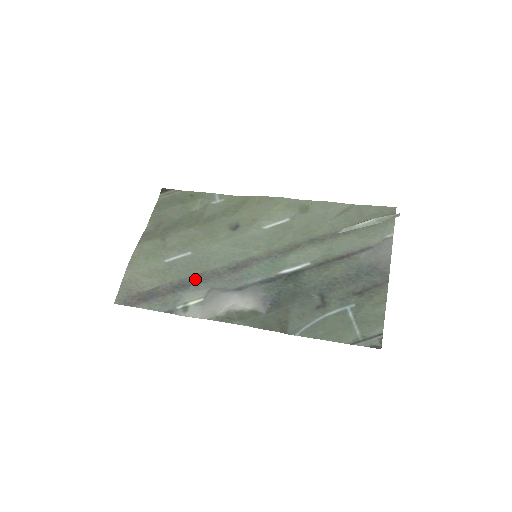
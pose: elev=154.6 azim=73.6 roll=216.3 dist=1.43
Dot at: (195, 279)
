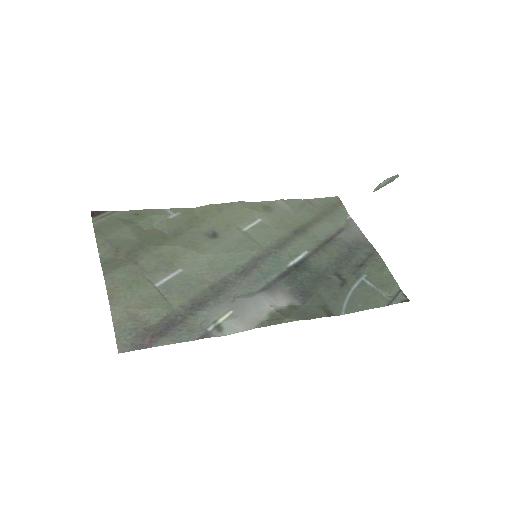
Dot at: (208, 294)
